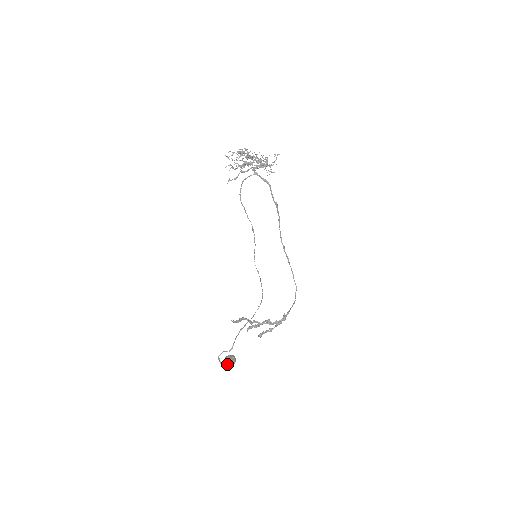
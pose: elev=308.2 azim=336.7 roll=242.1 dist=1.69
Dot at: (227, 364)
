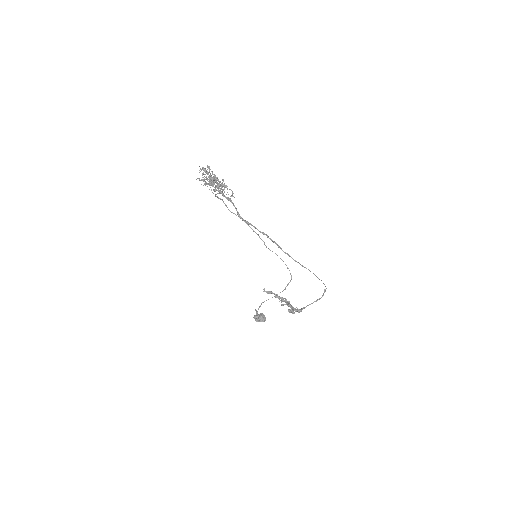
Dot at: occluded
